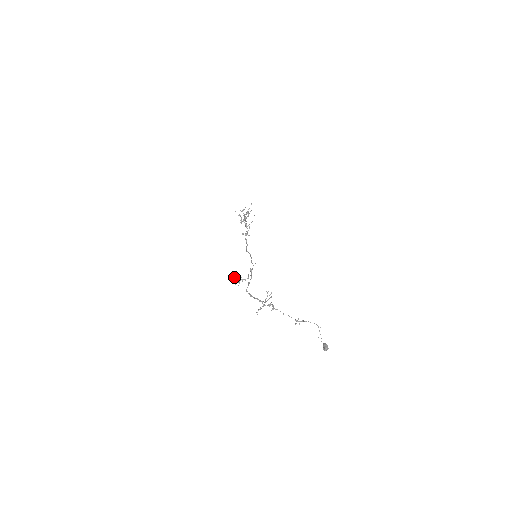
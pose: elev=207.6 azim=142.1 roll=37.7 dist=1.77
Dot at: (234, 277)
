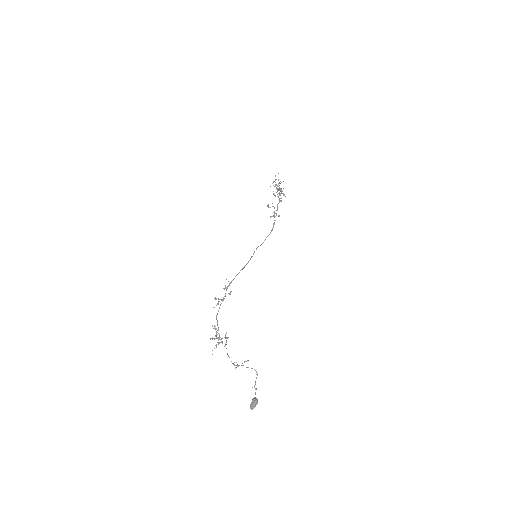
Dot at: (214, 298)
